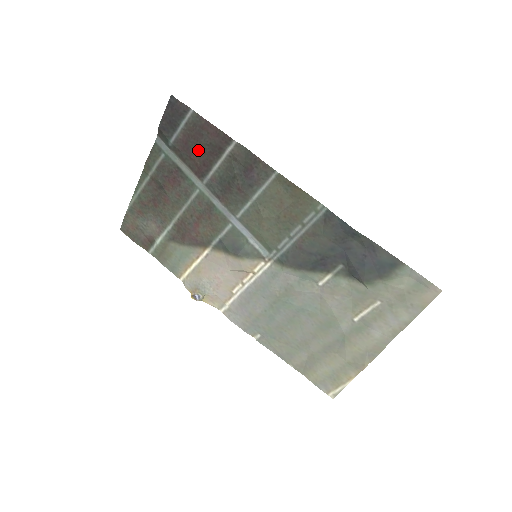
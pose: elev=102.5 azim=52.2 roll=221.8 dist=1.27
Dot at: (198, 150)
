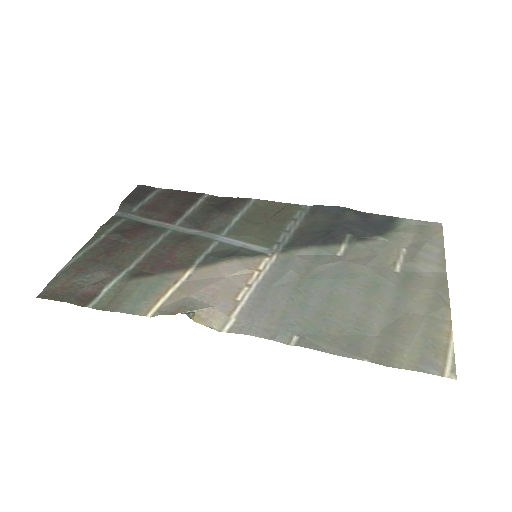
Dot at: (169, 205)
